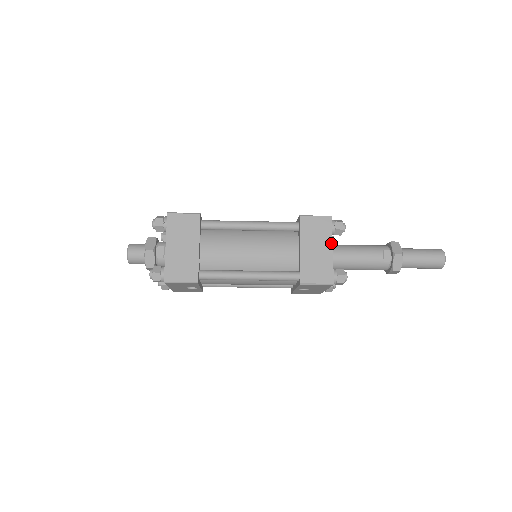
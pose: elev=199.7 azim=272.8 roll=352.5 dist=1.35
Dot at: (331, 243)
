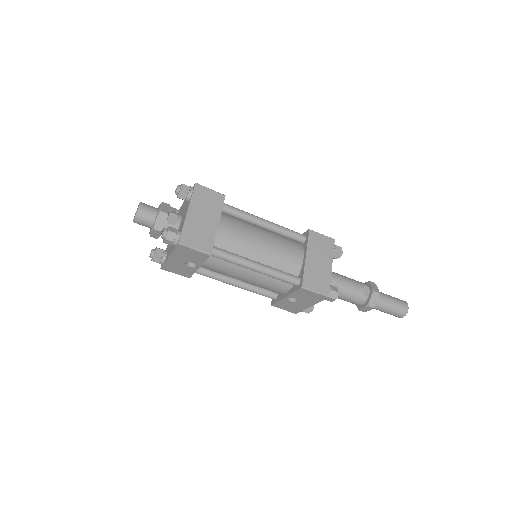
Dot at: (331, 261)
